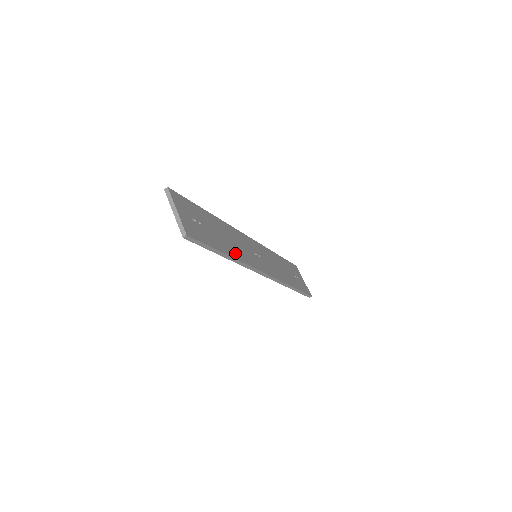
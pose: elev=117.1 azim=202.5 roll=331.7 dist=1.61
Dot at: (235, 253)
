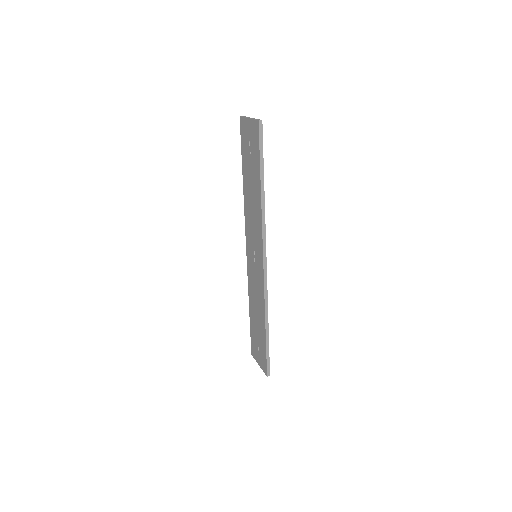
Dot at: occluded
